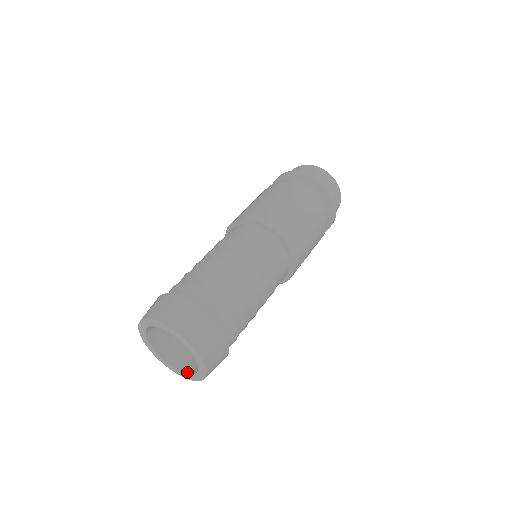
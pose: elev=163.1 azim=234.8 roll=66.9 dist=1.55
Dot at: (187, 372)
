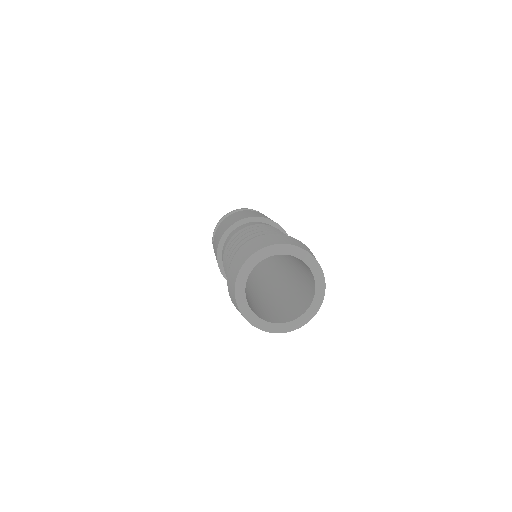
Dot at: (290, 320)
